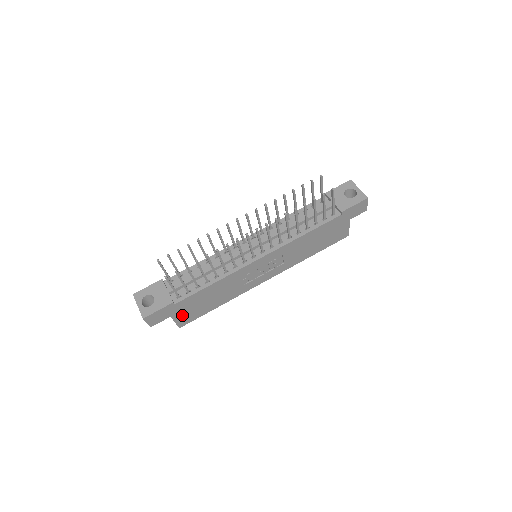
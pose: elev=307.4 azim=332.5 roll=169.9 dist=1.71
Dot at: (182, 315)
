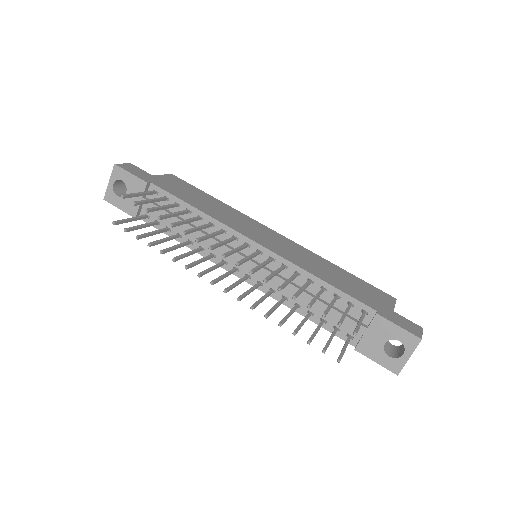
Dot at: occluded
